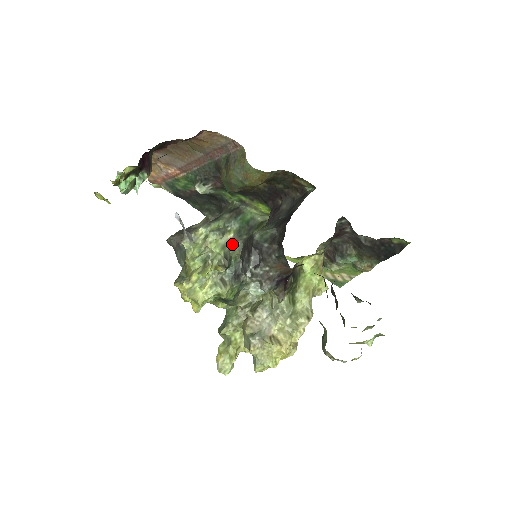
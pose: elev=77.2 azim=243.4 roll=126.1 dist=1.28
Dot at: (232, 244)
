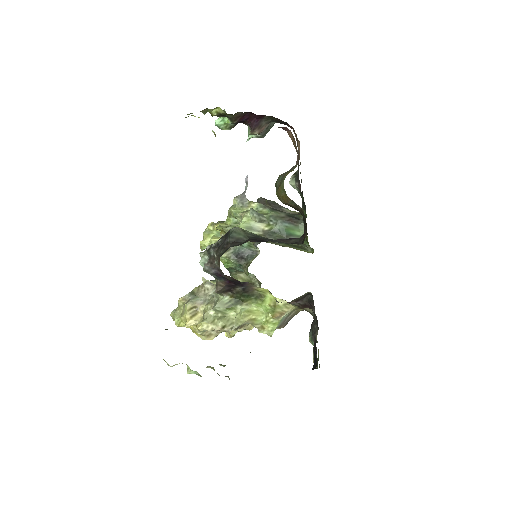
Dot at: (259, 234)
